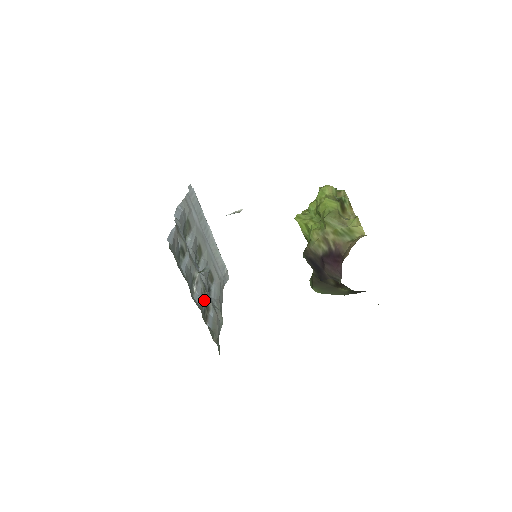
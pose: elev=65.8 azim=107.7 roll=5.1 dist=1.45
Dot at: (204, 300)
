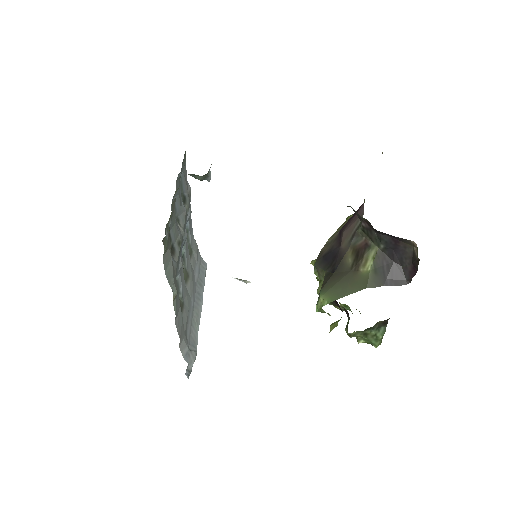
Dot at: (174, 242)
